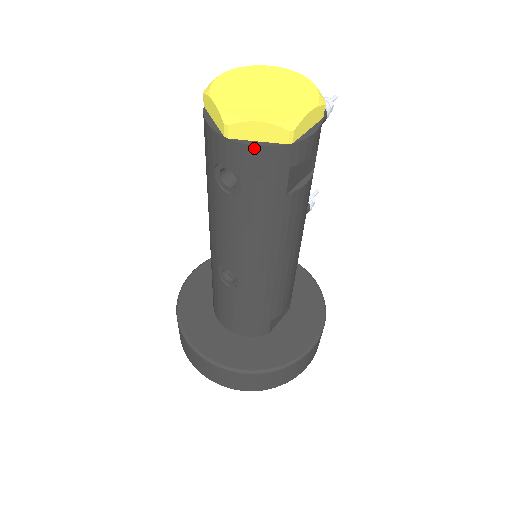
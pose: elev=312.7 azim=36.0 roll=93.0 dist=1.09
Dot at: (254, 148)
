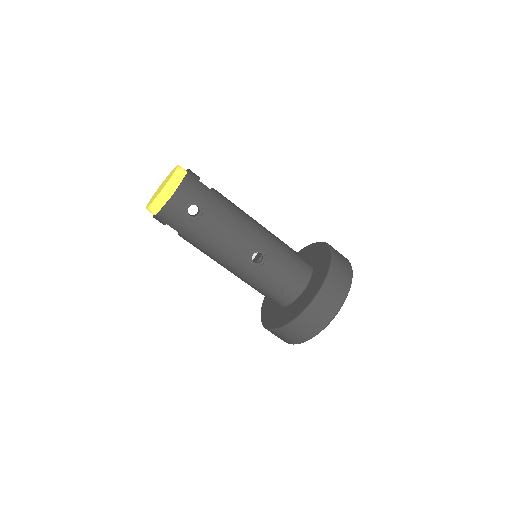
Dot at: (182, 184)
